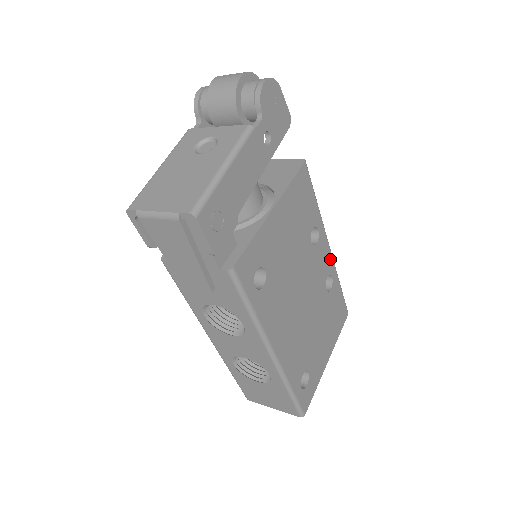
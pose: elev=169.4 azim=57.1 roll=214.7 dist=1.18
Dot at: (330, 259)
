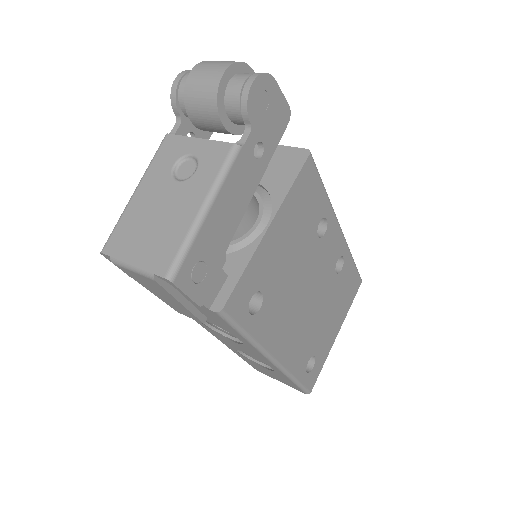
Dot at: (341, 241)
